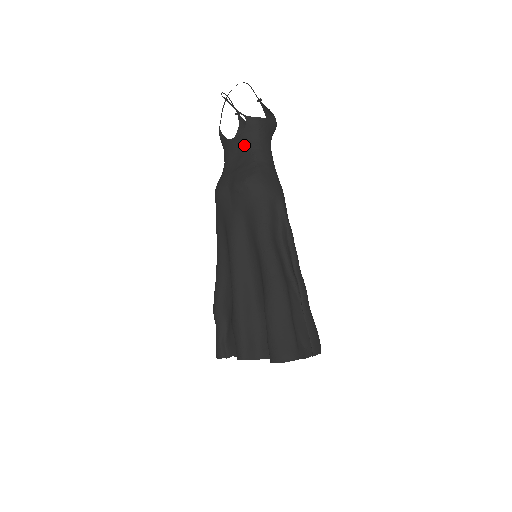
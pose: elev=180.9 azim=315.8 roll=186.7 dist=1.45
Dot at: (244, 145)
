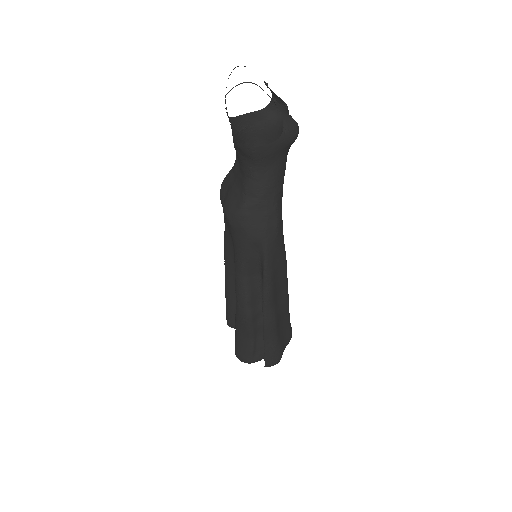
Dot at: (241, 164)
